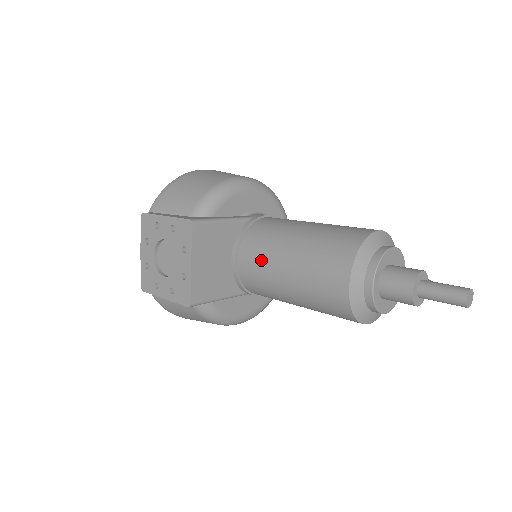
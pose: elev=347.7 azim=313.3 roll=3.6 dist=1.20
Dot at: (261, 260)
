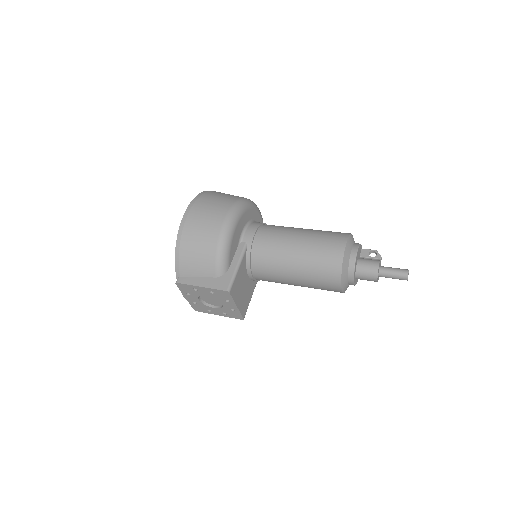
Dot at: (273, 277)
